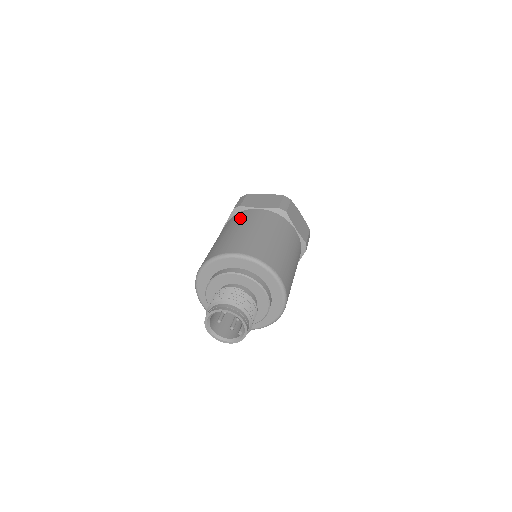
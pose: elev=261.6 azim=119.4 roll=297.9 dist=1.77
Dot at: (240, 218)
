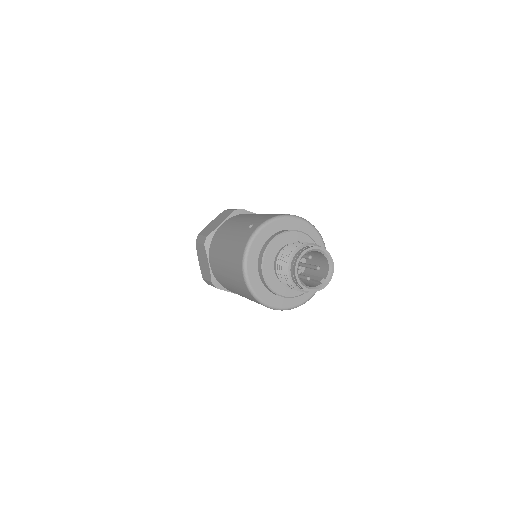
Dot at: occluded
